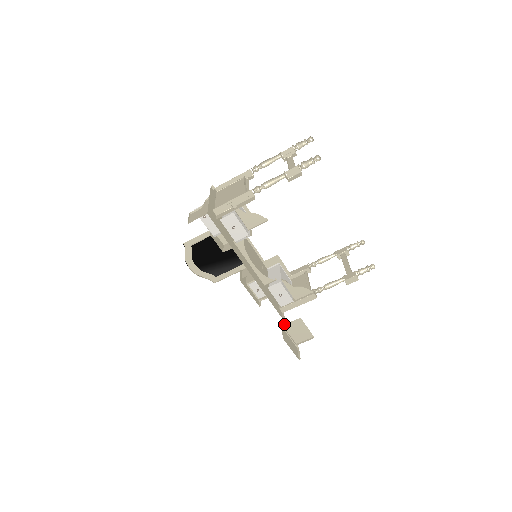
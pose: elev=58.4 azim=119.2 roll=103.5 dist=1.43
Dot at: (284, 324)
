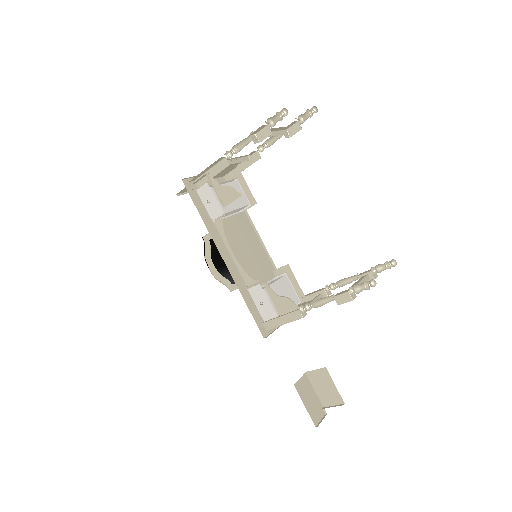
Dot at: (307, 371)
